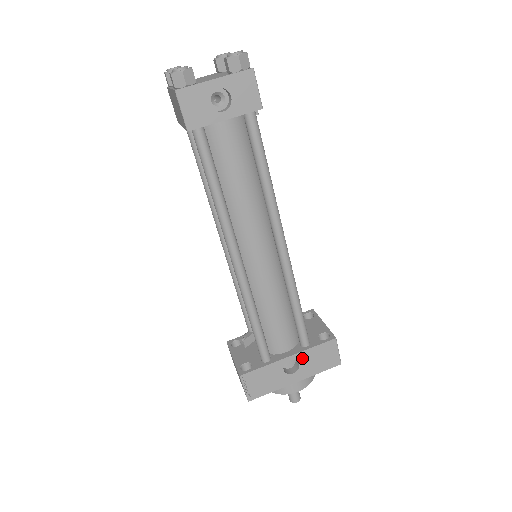
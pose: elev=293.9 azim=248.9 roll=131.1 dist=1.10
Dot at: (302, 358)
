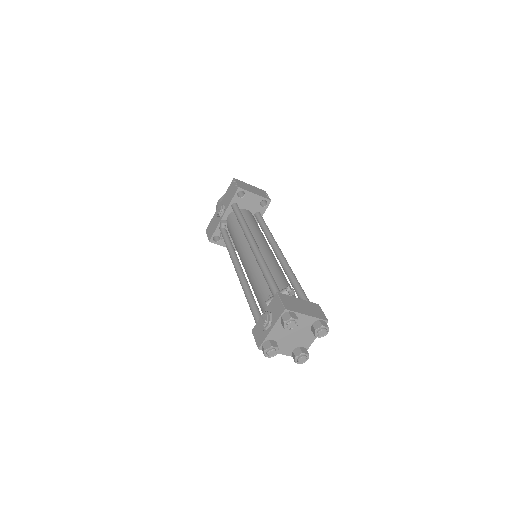
Dot at: occluded
